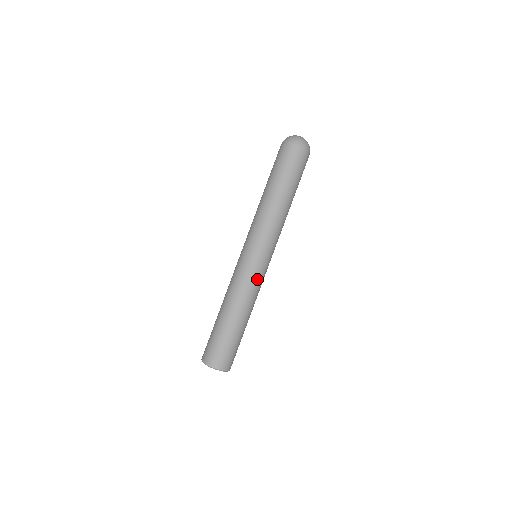
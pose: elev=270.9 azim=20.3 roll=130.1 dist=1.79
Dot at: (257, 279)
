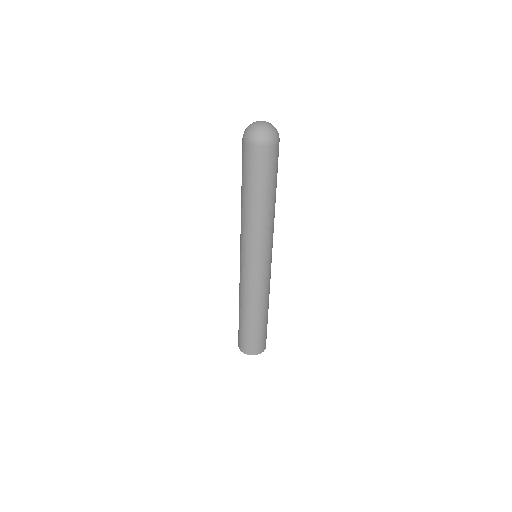
Dot at: (249, 282)
